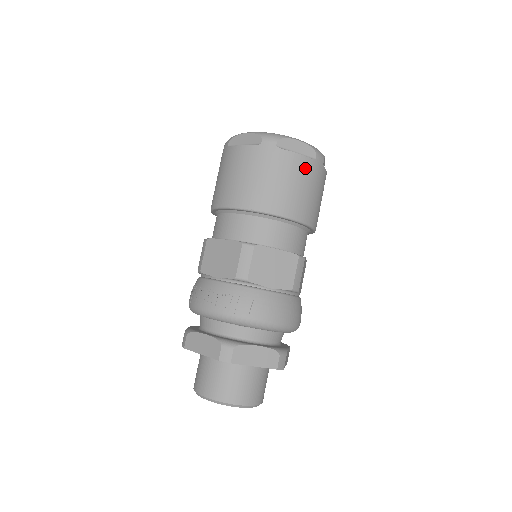
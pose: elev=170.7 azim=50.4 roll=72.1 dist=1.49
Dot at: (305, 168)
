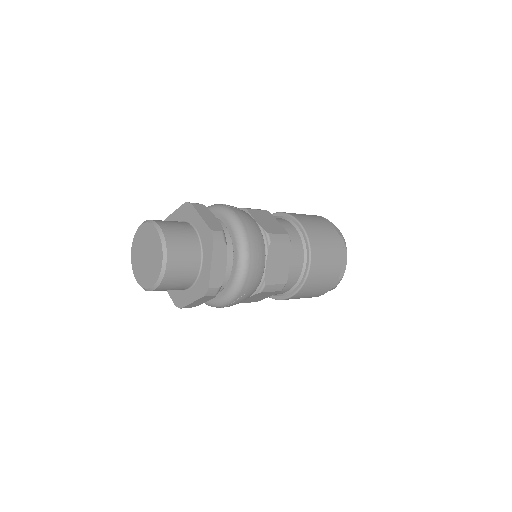
Dot at: (330, 229)
